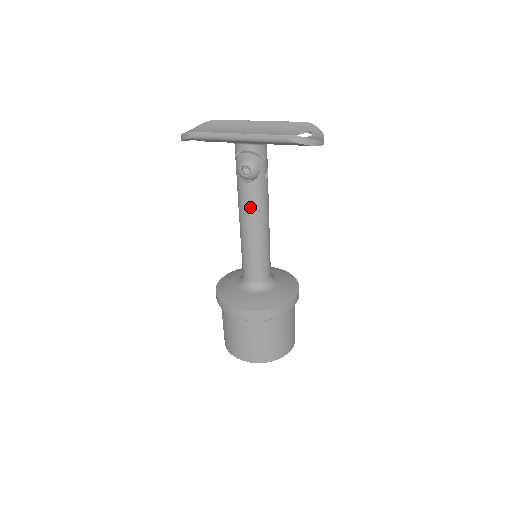
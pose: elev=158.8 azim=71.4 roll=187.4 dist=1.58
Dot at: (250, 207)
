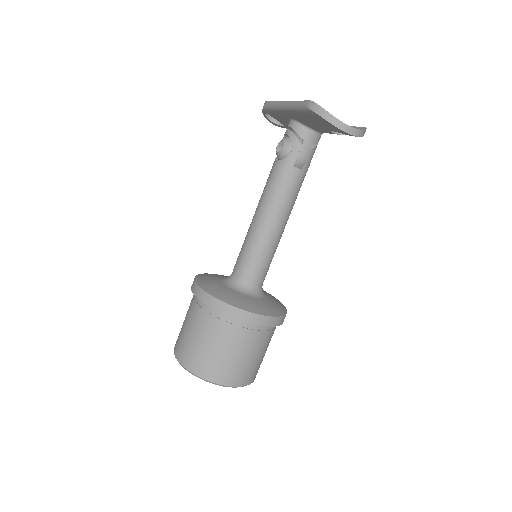
Dot at: (267, 188)
